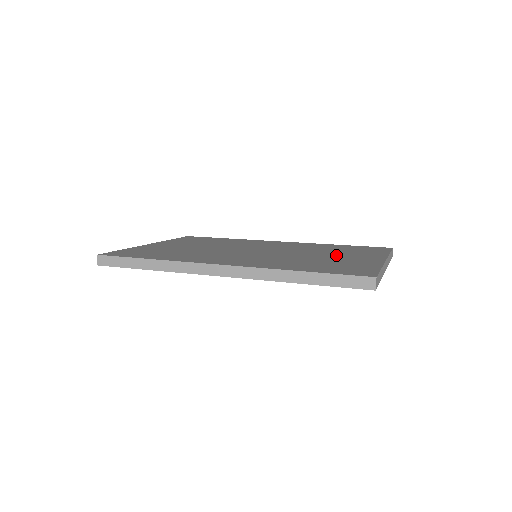
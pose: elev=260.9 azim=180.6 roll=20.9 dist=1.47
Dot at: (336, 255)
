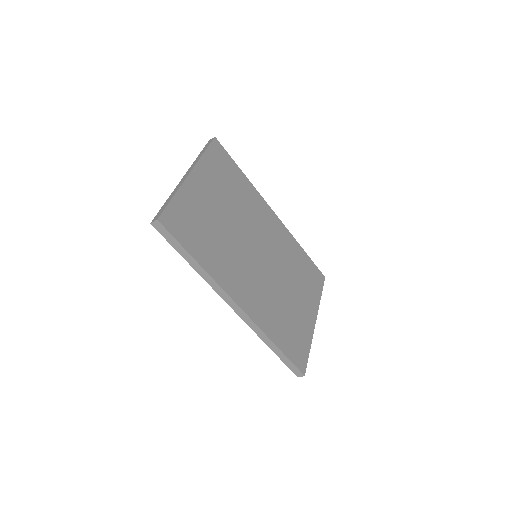
Dot at: (297, 295)
